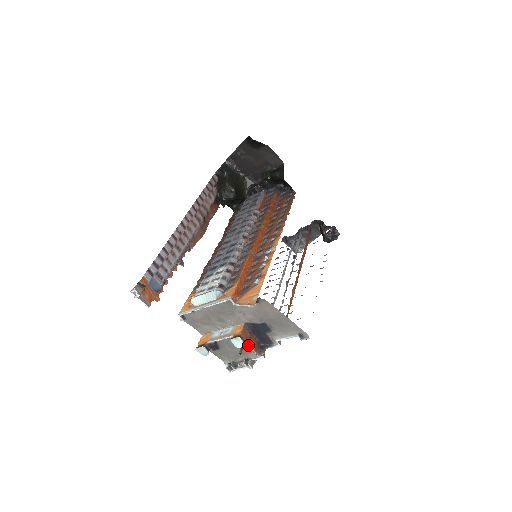
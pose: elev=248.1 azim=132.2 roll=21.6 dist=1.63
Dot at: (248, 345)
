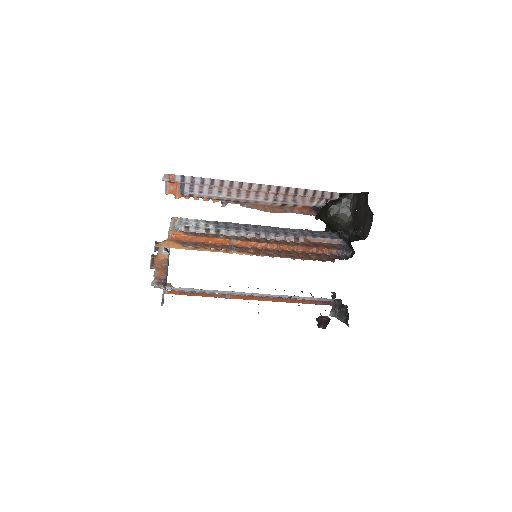
Dot at: (158, 271)
